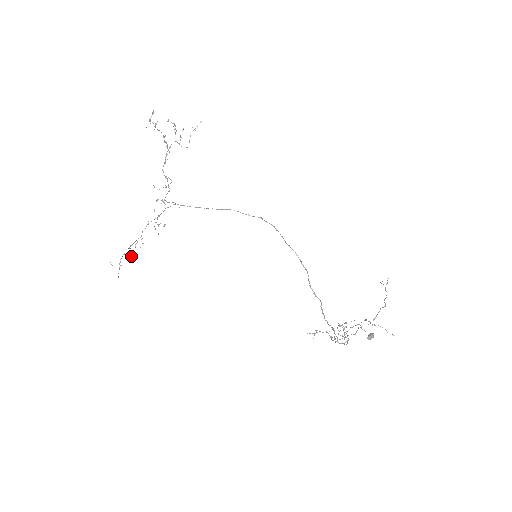
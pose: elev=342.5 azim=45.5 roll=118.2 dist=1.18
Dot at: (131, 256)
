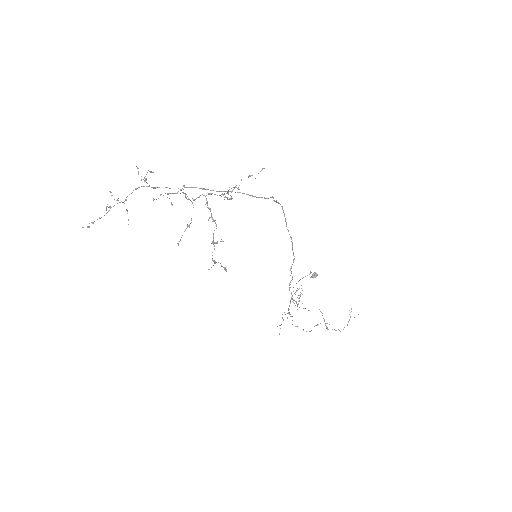
Dot at: (106, 209)
